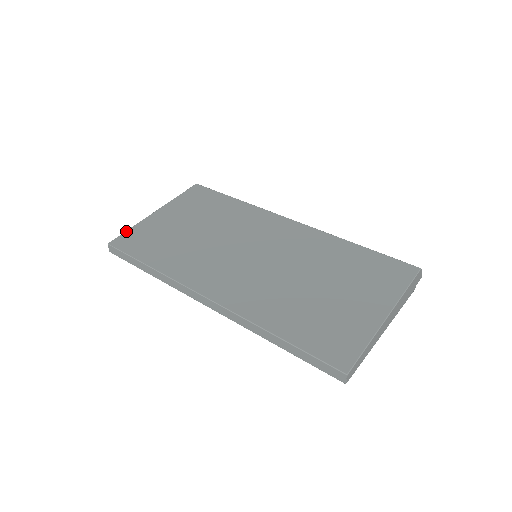
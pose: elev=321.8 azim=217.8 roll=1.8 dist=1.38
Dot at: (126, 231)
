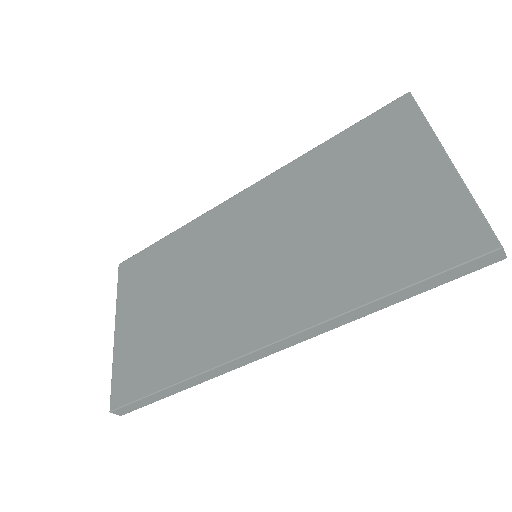
Dot at: (111, 379)
